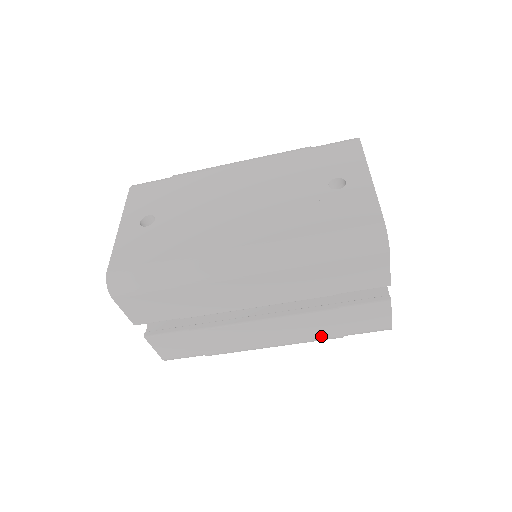
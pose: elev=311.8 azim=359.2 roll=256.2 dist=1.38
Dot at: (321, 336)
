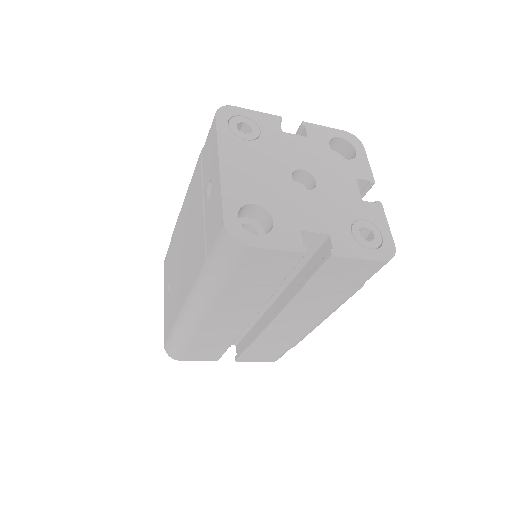
Dot at: (337, 301)
